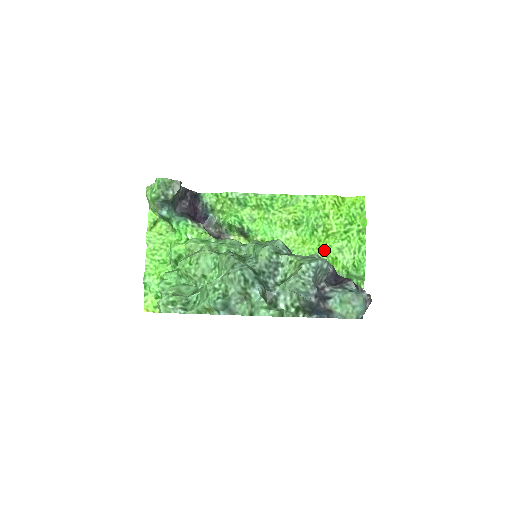
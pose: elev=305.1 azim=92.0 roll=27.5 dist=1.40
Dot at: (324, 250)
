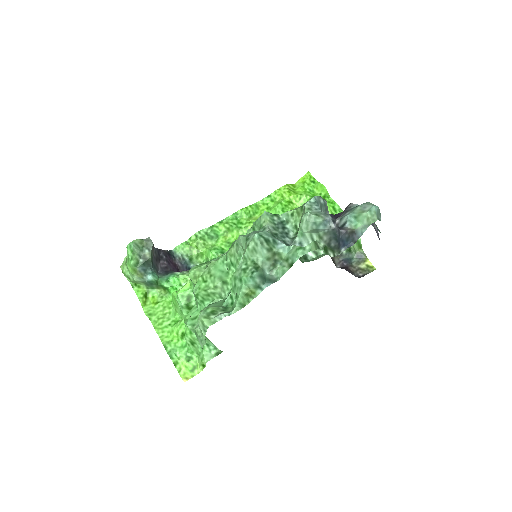
Dot at: occluded
